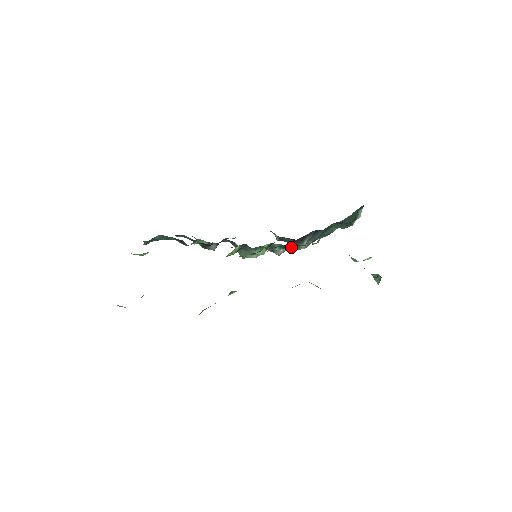
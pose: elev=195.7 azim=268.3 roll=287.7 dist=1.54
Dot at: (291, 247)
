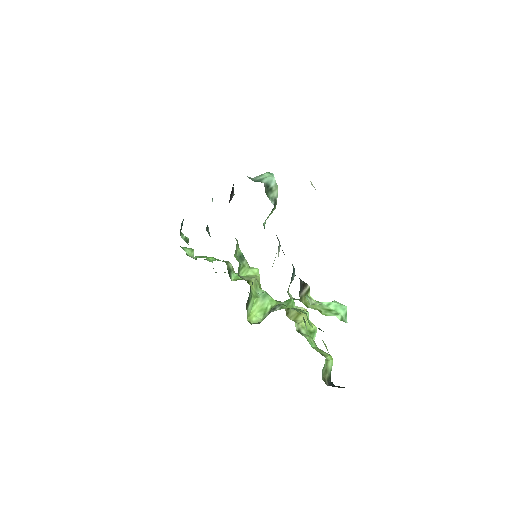
Dot at: occluded
